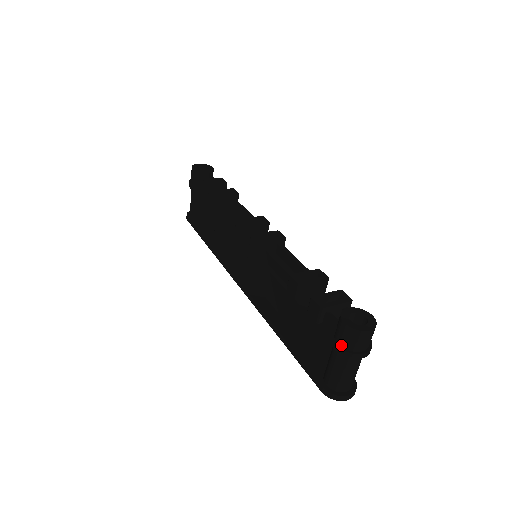
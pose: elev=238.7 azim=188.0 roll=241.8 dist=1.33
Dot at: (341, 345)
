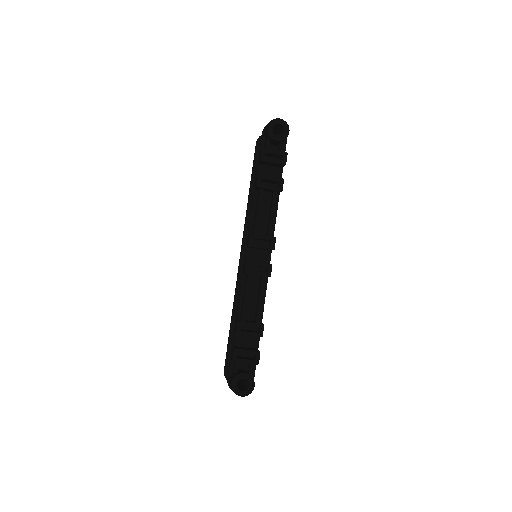
Dot at: occluded
